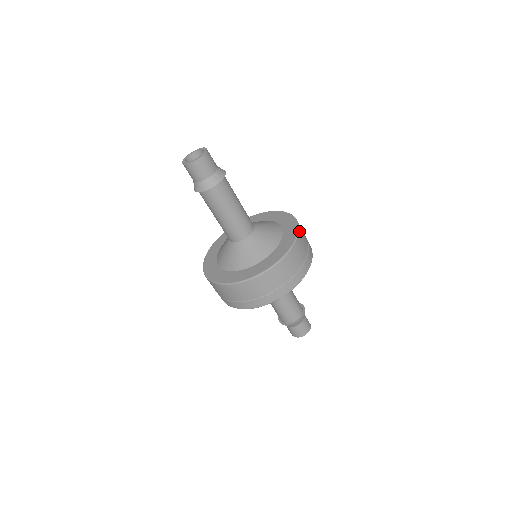
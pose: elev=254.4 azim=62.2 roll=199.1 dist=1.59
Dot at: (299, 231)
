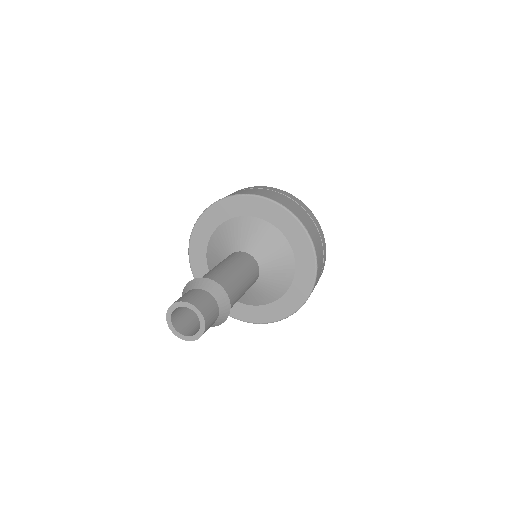
Dot at: (298, 218)
